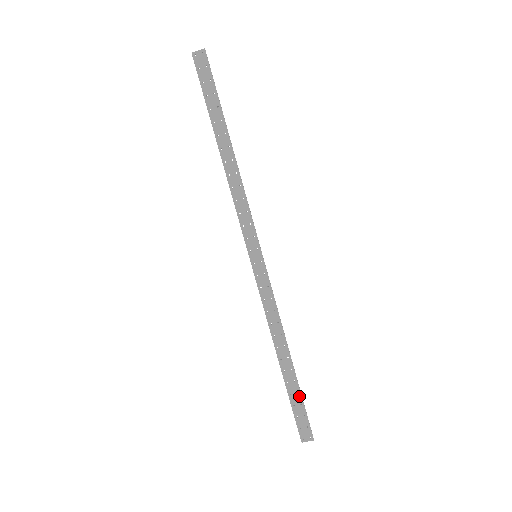
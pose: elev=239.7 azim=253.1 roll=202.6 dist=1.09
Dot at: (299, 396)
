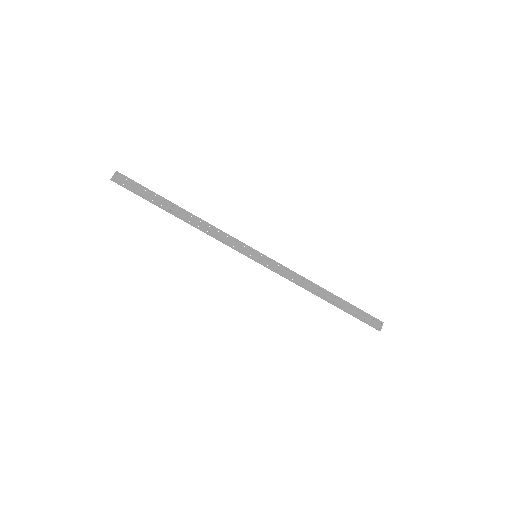
Dot at: (353, 307)
